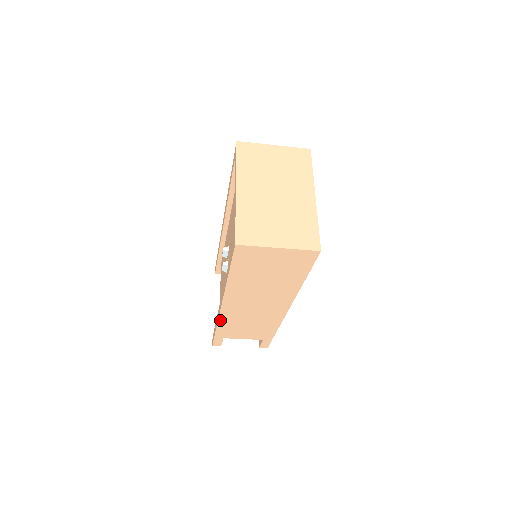
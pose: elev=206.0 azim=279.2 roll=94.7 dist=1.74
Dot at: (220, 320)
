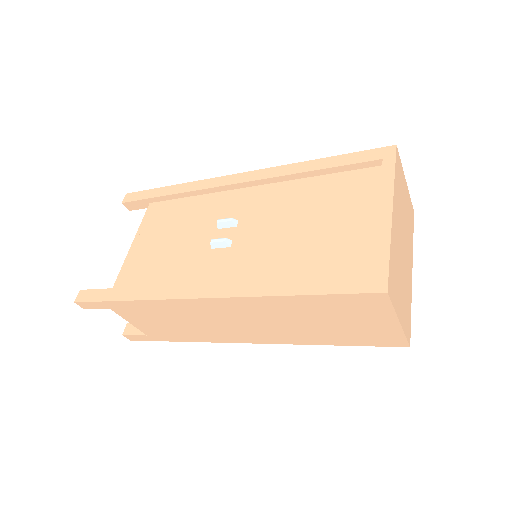
Dot at: (159, 301)
